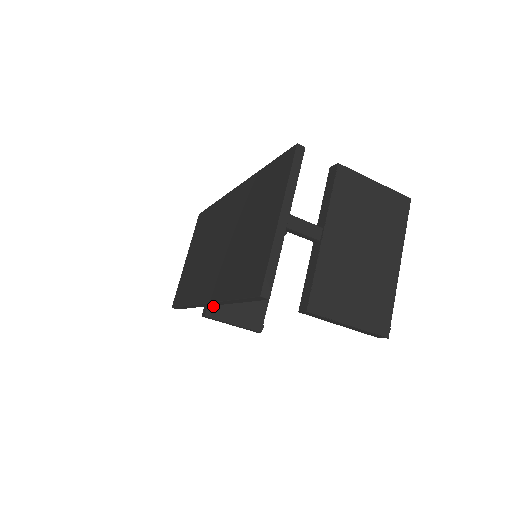
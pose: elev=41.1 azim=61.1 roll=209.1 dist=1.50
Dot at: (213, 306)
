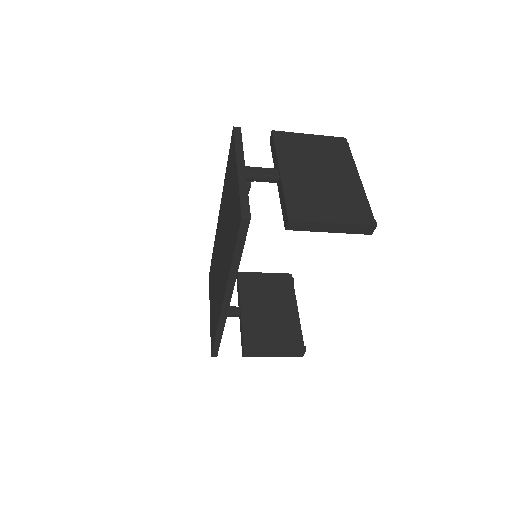
Dot at: (248, 341)
